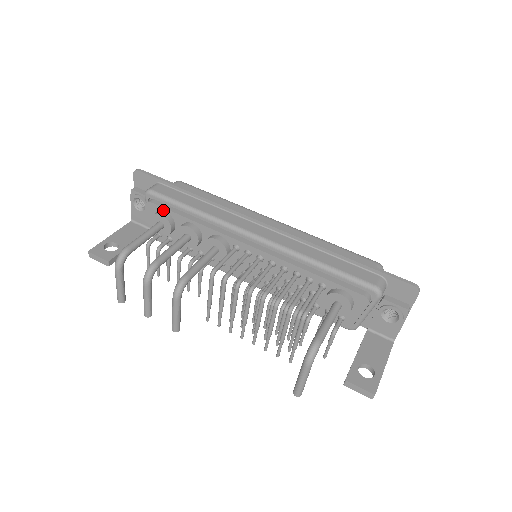
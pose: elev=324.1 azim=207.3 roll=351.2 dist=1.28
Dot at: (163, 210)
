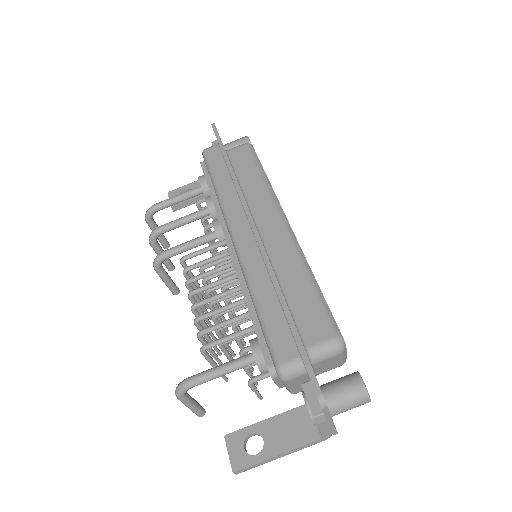
Dot at: (205, 175)
